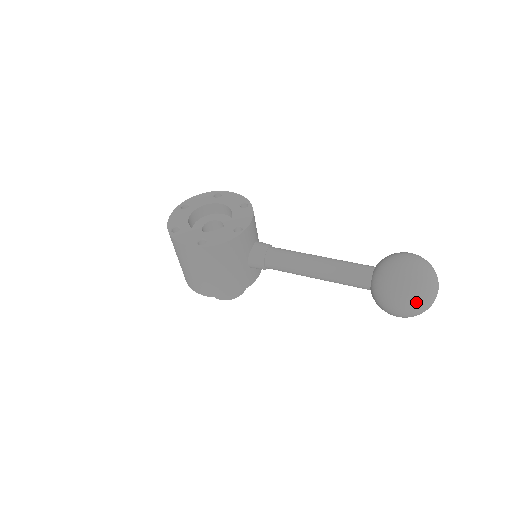
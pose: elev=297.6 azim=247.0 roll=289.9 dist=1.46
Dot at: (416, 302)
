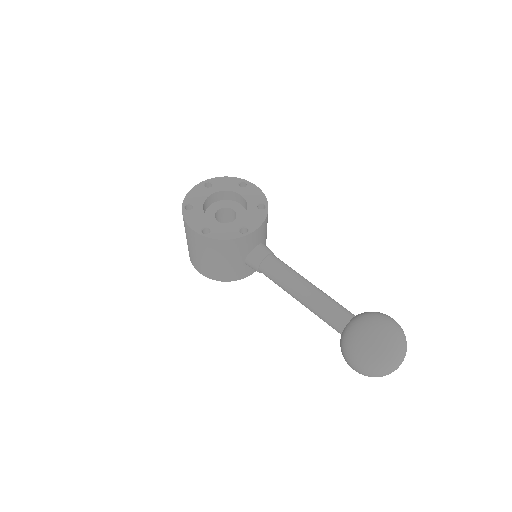
Dot at: (373, 368)
